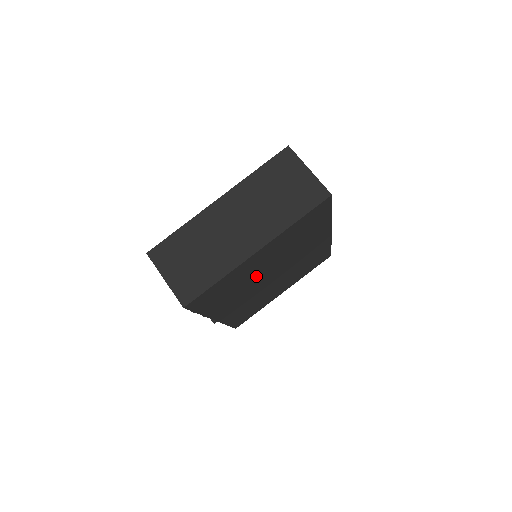
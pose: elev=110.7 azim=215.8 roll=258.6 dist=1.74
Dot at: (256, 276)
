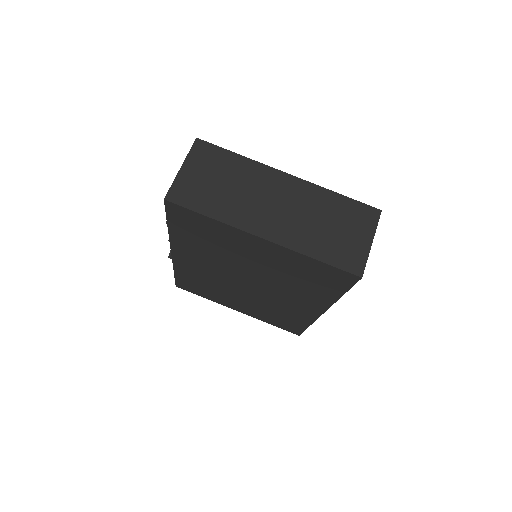
Dot at: (237, 261)
